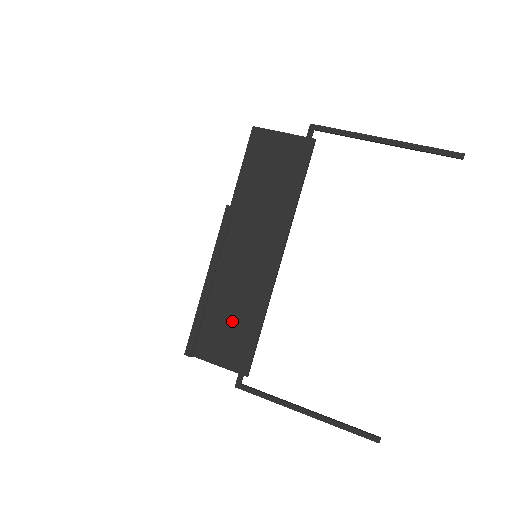
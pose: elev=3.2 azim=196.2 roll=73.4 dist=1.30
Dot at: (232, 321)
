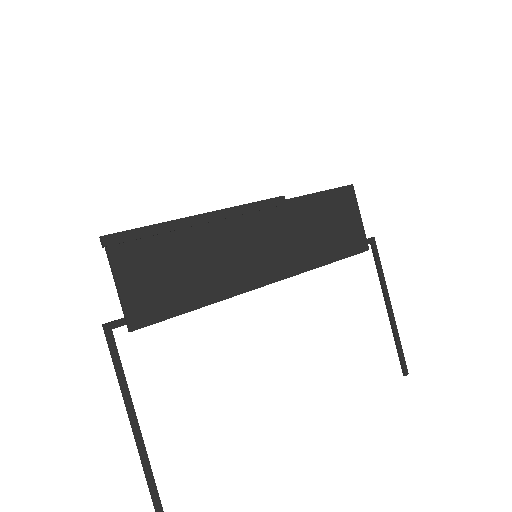
Dot at: (180, 272)
